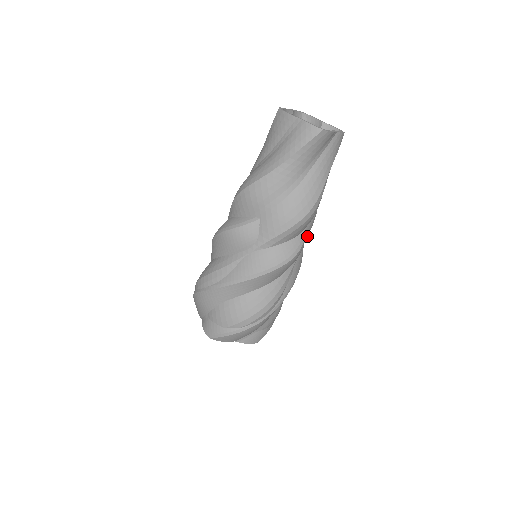
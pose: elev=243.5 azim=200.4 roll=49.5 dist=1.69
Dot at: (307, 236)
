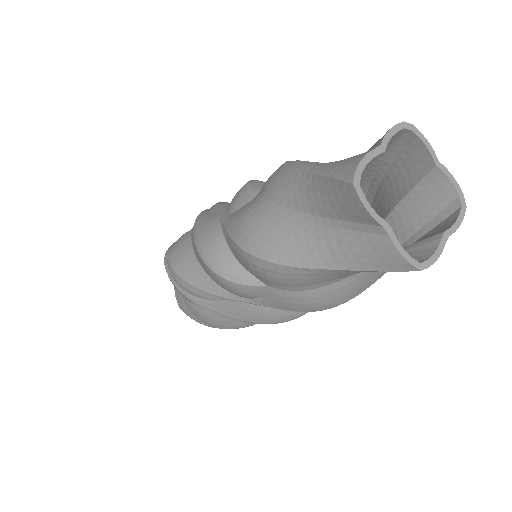
Dot at: occluded
